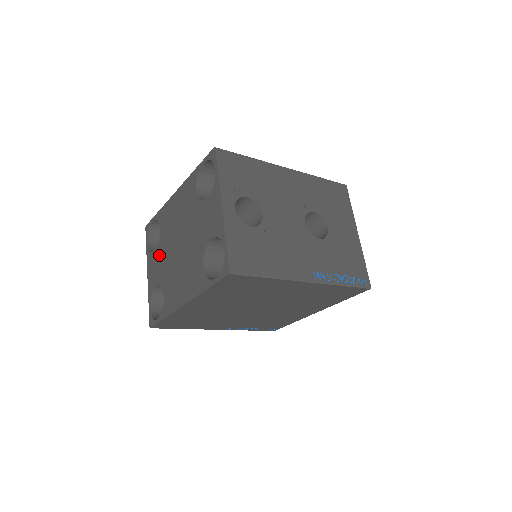
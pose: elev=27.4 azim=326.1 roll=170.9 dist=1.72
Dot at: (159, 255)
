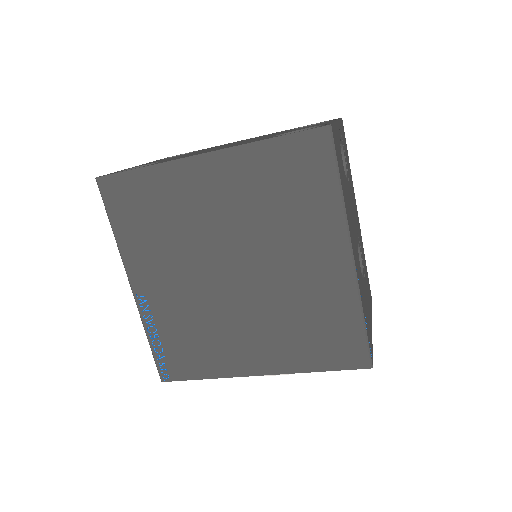
Dot at: occluded
